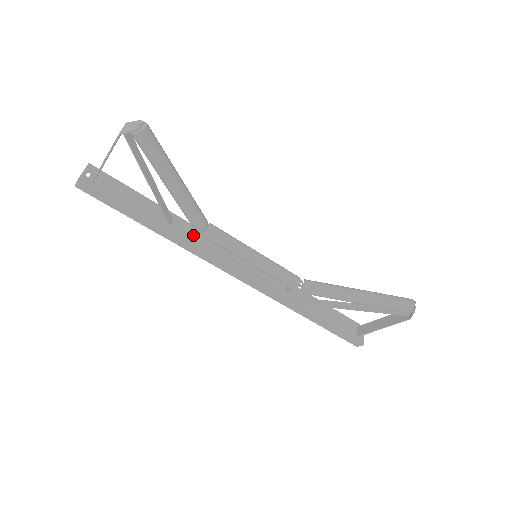
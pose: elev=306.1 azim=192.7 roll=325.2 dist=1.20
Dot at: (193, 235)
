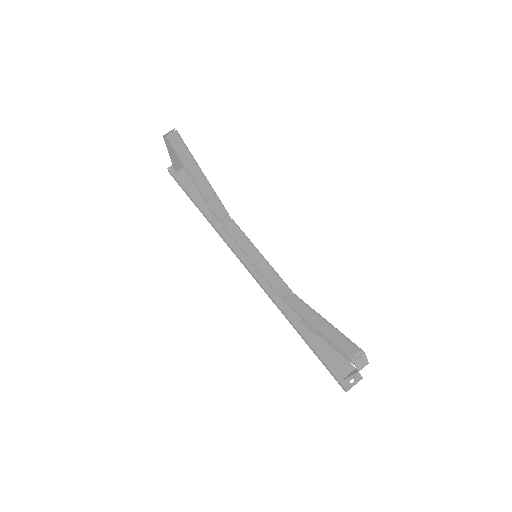
Dot at: occluded
